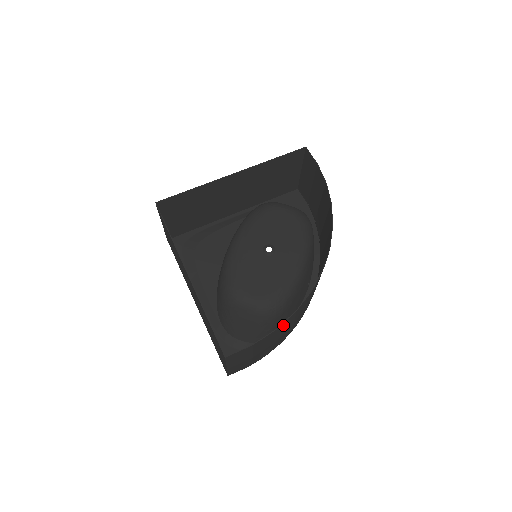
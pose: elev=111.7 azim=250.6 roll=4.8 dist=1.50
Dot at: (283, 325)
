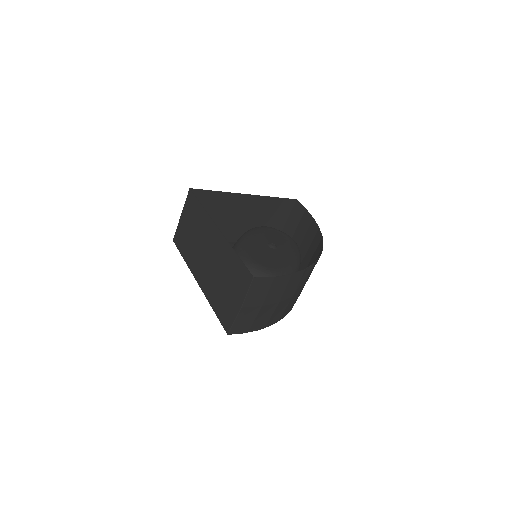
Dot at: (294, 278)
